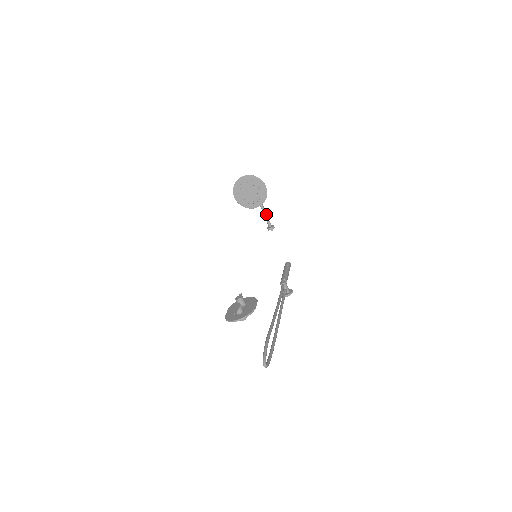
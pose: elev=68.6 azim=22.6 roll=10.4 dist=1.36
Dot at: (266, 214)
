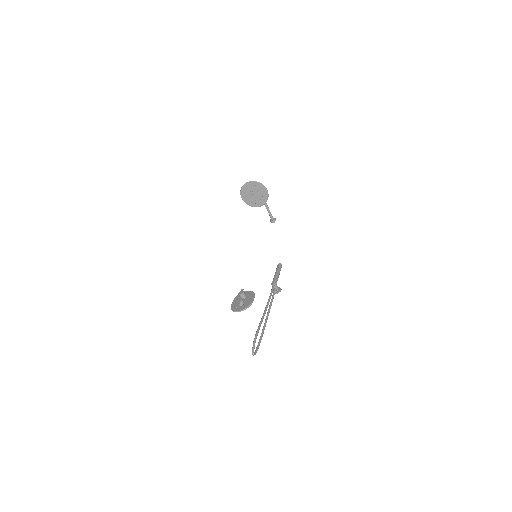
Dot at: occluded
